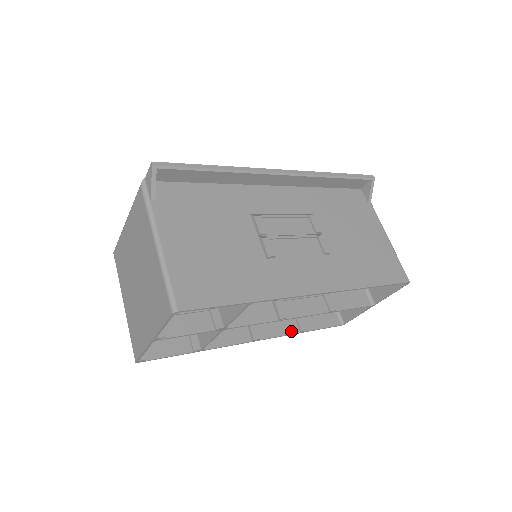
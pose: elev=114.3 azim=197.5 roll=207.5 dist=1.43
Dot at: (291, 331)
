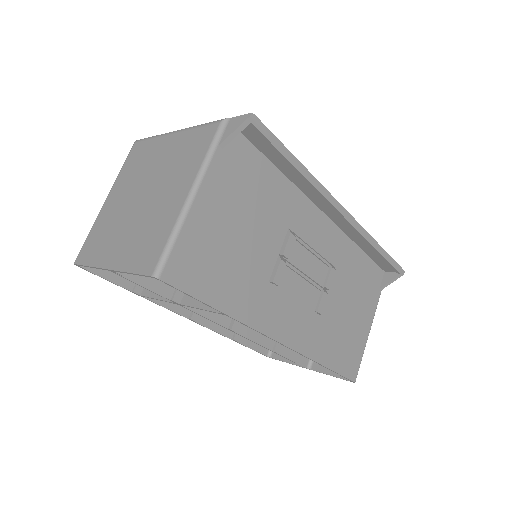
Dot at: (226, 333)
